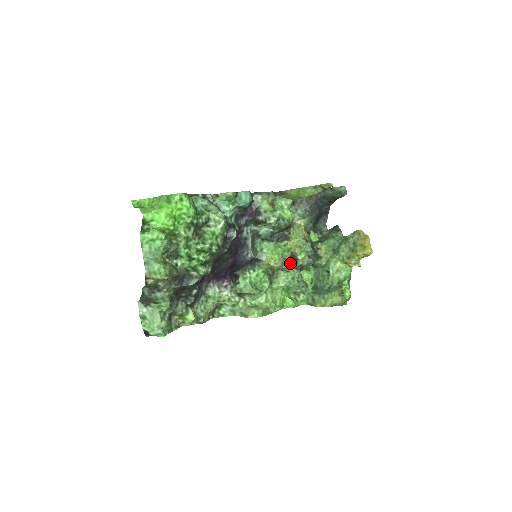
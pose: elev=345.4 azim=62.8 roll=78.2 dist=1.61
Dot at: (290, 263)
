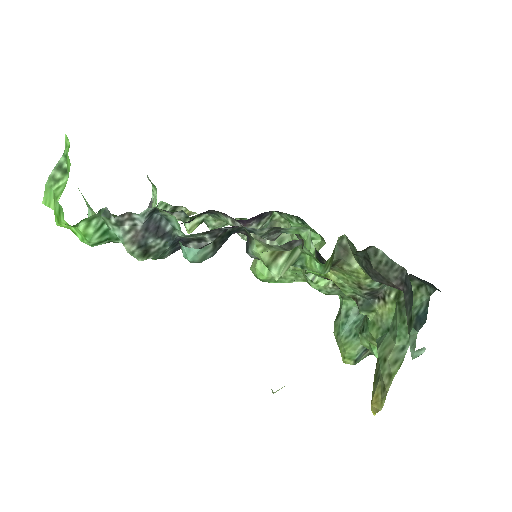
Dot at: occluded
